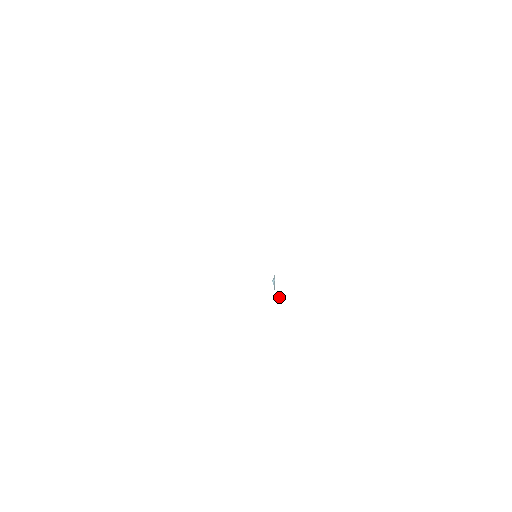
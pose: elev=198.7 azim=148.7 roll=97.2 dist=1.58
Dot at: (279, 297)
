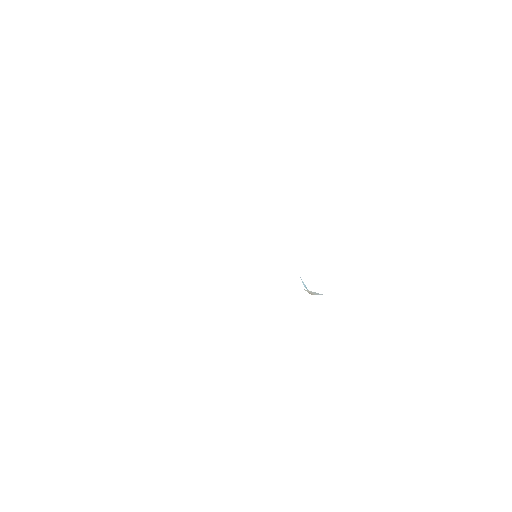
Dot at: (314, 292)
